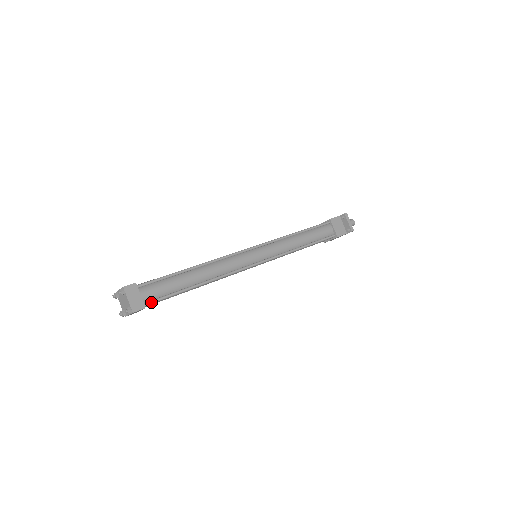
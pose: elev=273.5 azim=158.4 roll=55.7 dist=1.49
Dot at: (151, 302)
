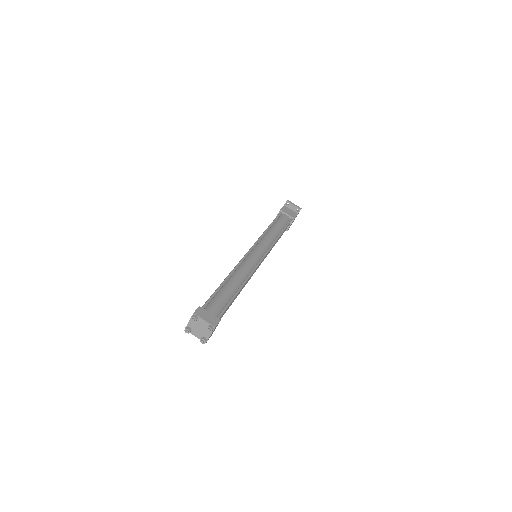
Dot at: (220, 315)
